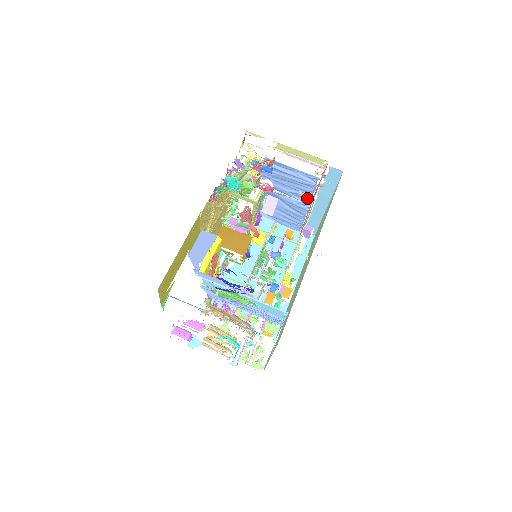
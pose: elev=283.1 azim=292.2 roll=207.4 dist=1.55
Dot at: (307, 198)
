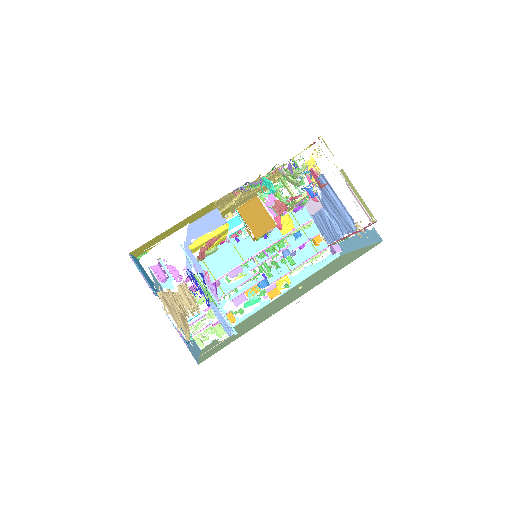
Dot at: (343, 231)
